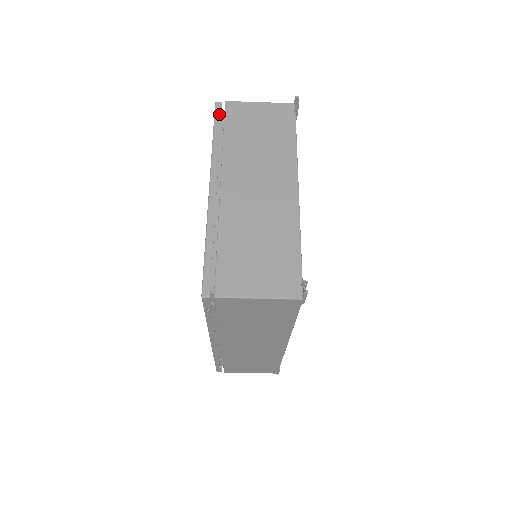
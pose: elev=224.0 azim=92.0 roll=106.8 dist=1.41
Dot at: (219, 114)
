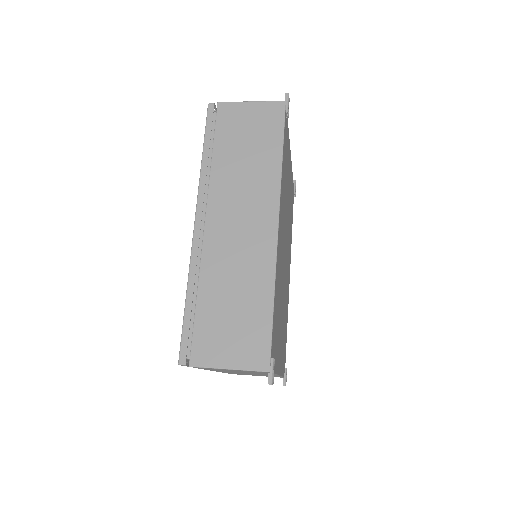
Dot at: occluded
